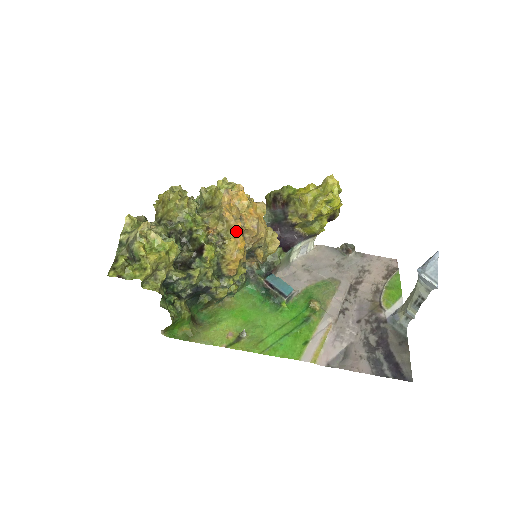
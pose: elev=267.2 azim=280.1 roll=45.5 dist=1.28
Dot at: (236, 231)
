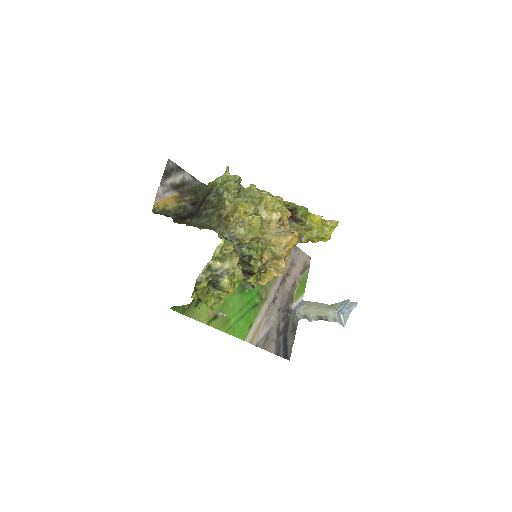
Dot at: (281, 271)
